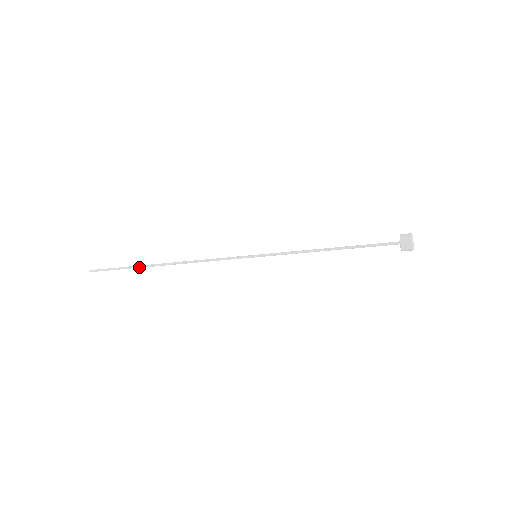
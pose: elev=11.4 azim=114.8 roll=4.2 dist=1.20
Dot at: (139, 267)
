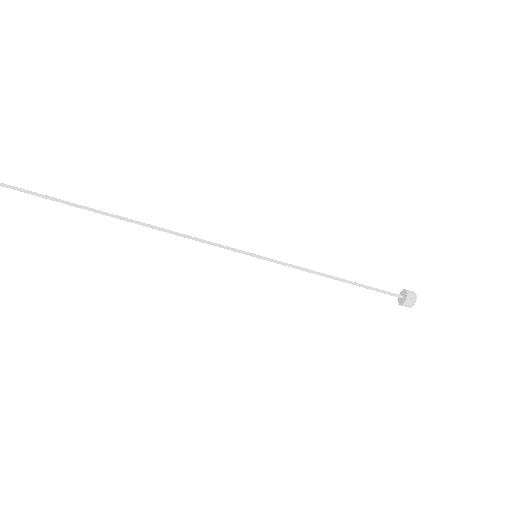
Dot at: (80, 206)
